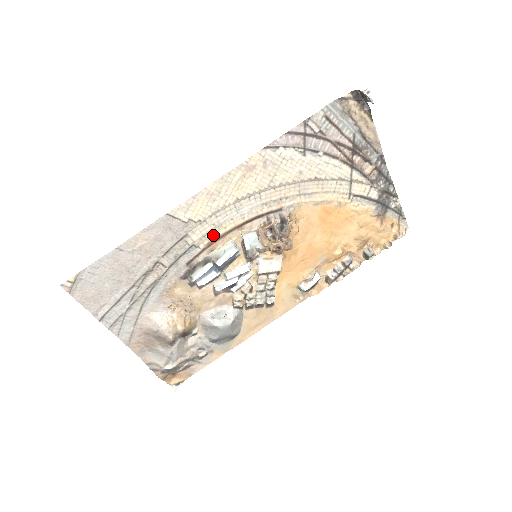
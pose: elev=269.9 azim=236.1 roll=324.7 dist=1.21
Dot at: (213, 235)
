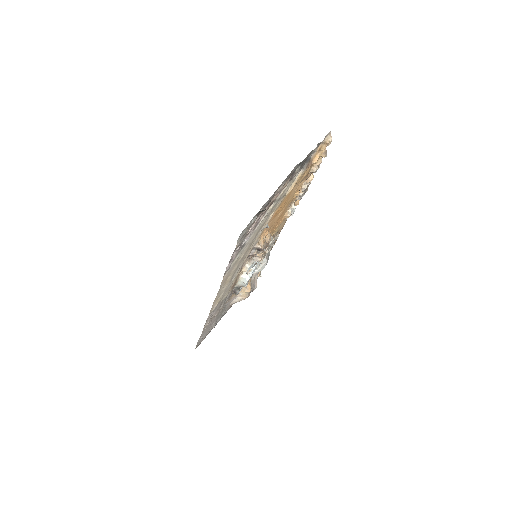
Dot at: (231, 287)
